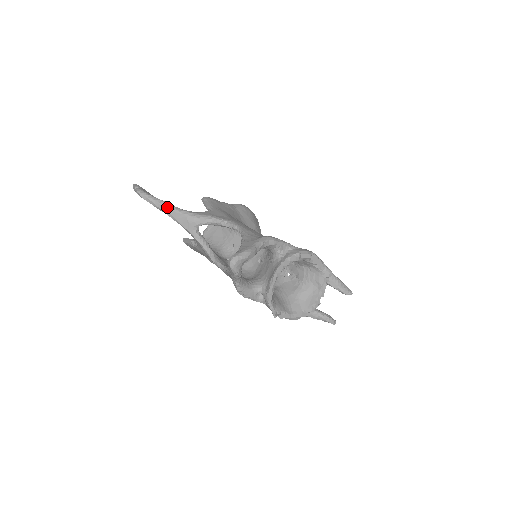
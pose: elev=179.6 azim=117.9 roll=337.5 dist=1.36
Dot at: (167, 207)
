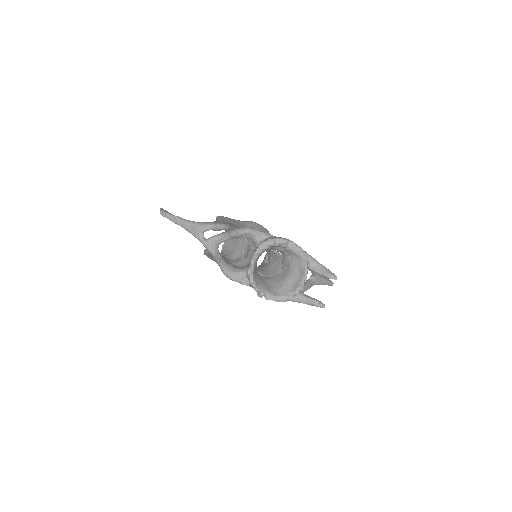
Dot at: (180, 220)
